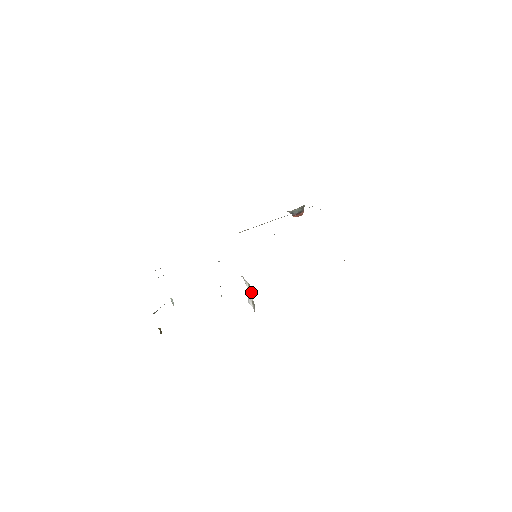
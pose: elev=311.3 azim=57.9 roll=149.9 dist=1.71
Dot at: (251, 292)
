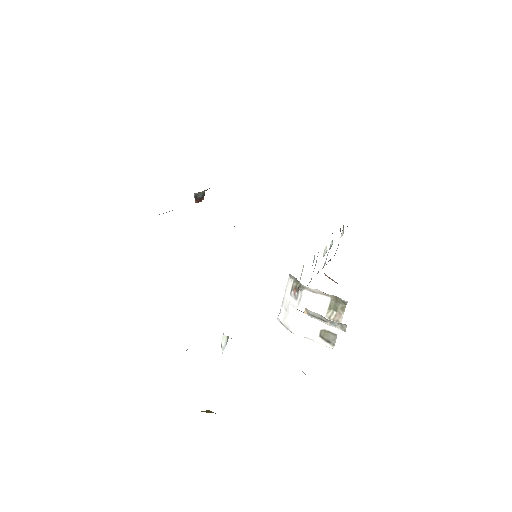
Dot at: occluded
